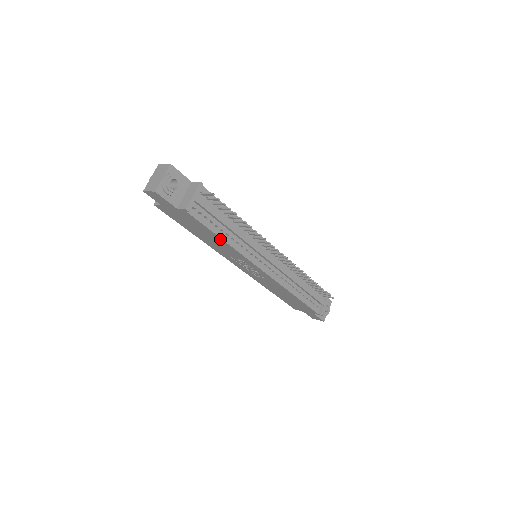
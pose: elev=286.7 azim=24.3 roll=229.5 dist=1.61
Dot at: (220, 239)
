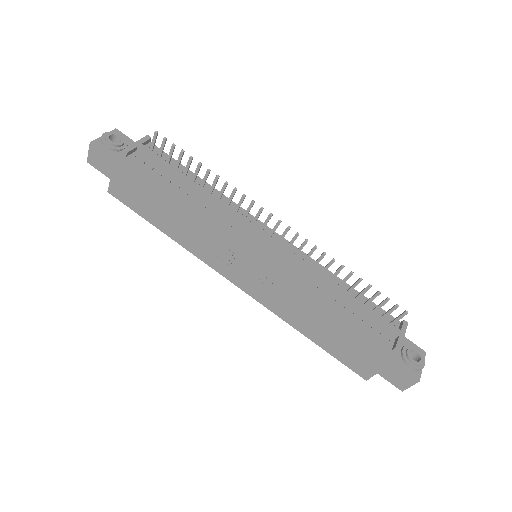
Dot at: (180, 201)
